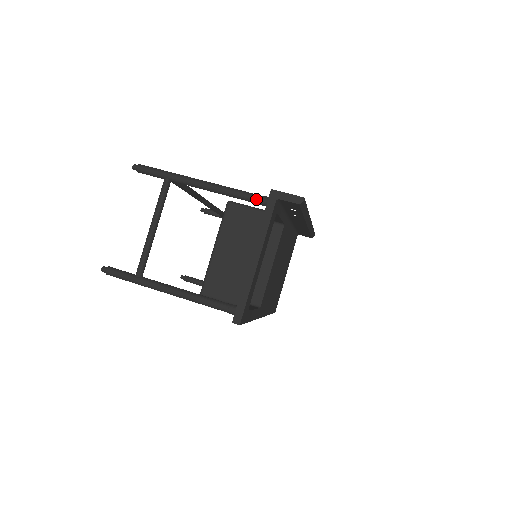
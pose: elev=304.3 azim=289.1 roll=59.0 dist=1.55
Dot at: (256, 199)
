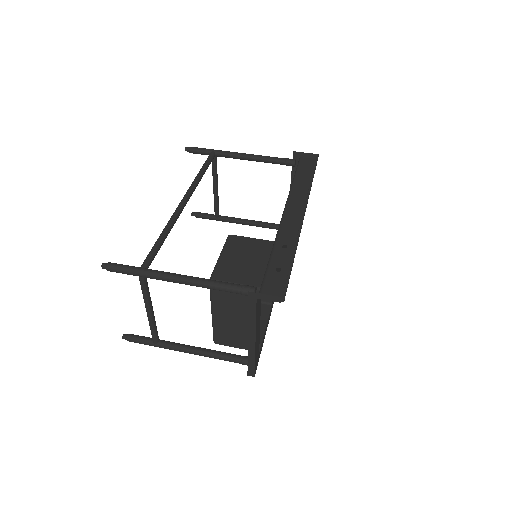
Dot at: (236, 293)
